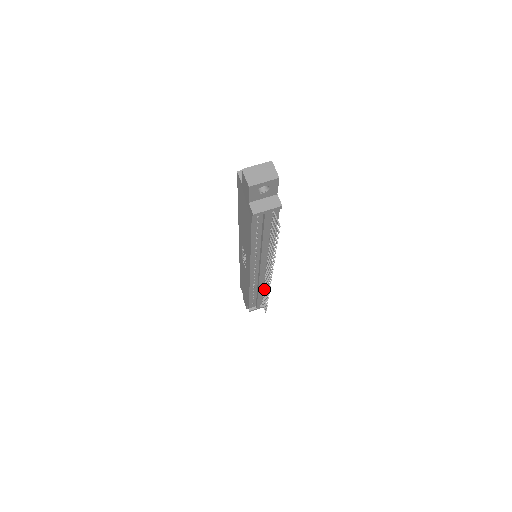
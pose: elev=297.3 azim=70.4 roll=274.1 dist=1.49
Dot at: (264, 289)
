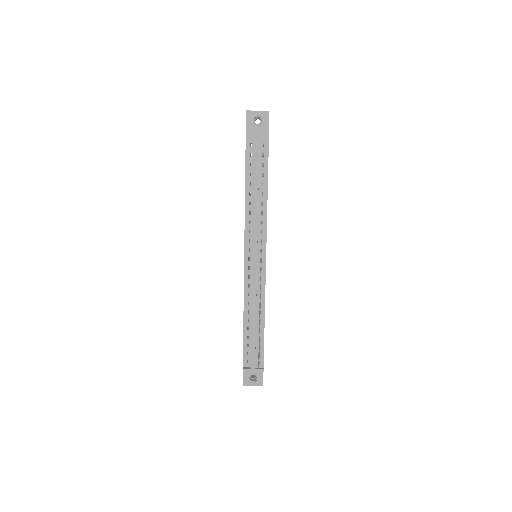
Dot at: (259, 313)
